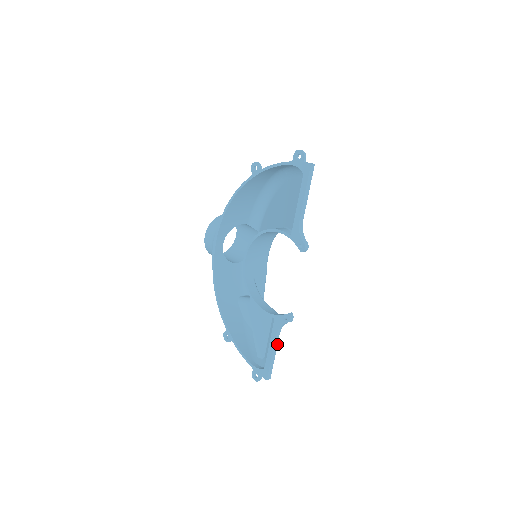
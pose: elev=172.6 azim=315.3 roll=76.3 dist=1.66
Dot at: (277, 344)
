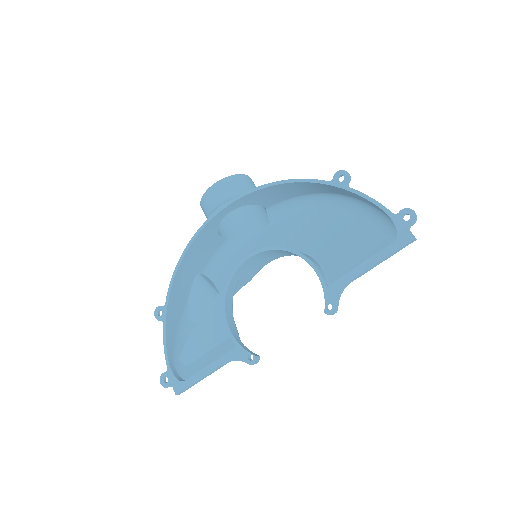
Dot at: (216, 370)
